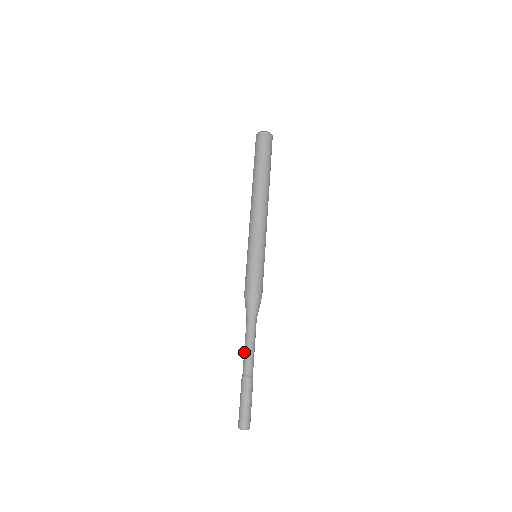
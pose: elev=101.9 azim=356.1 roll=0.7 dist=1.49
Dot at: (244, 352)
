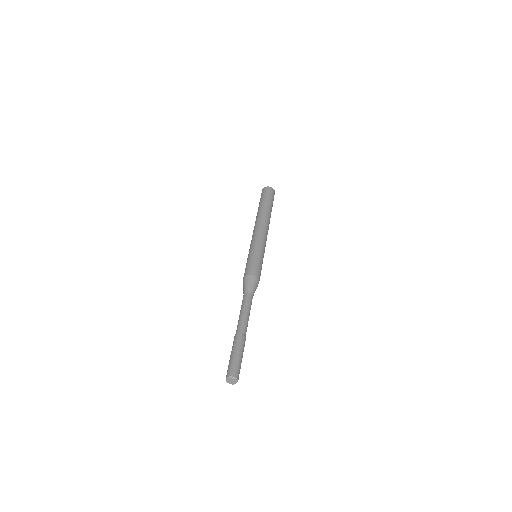
Dot at: occluded
